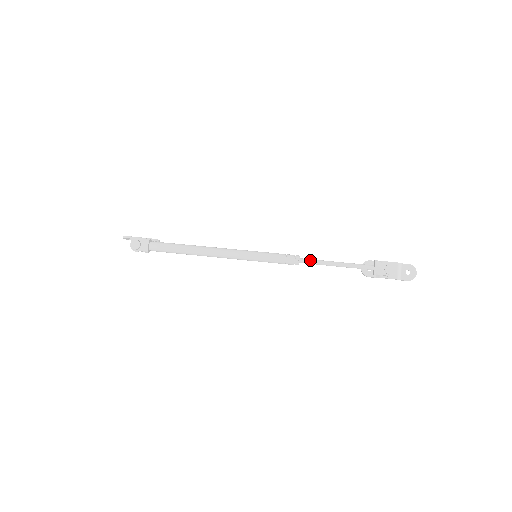
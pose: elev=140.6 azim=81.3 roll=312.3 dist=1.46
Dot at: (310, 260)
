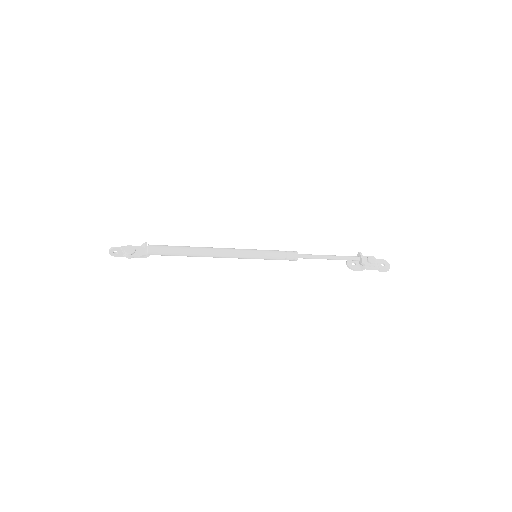
Dot at: (307, 254)
